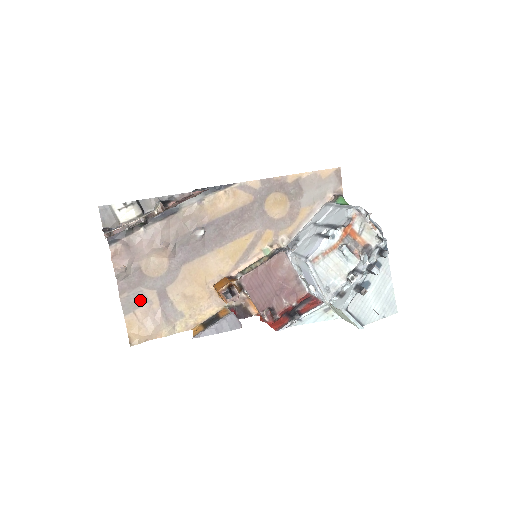
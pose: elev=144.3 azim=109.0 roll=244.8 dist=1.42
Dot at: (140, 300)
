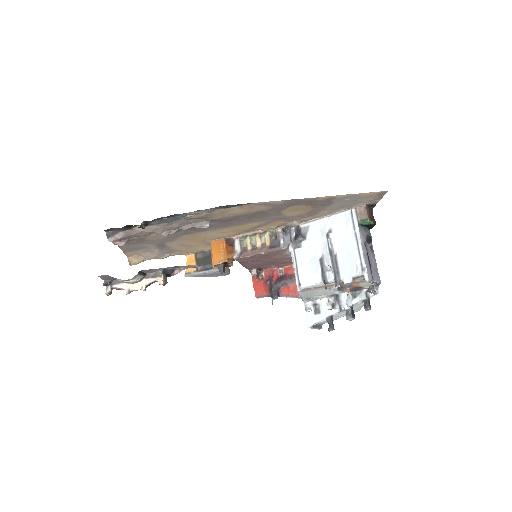
Dot at: (139, 248)
